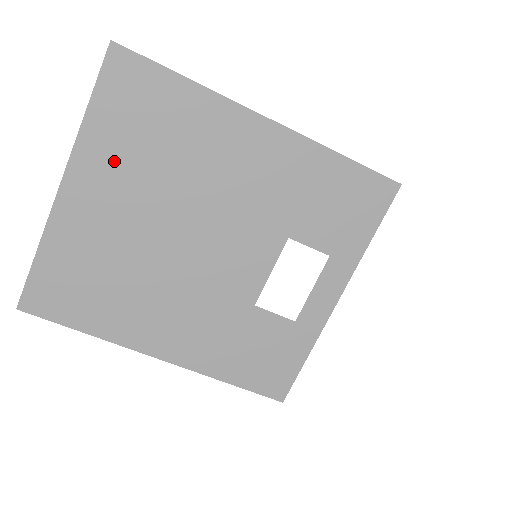
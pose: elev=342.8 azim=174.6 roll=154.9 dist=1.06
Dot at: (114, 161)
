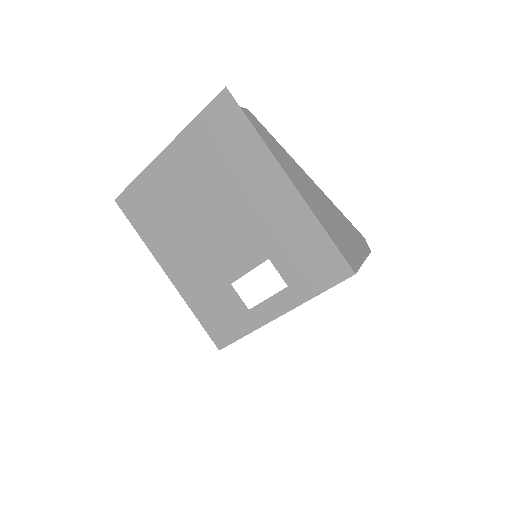
Dot at: (196, 153)
